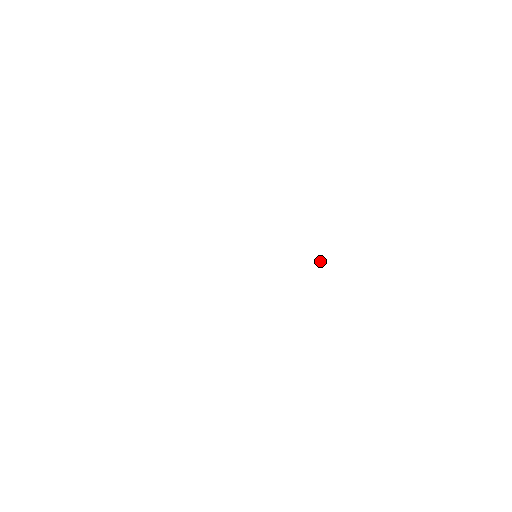
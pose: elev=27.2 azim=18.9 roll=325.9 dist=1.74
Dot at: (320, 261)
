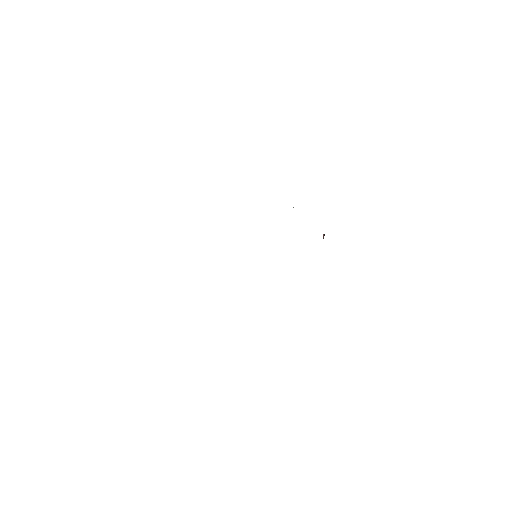
Dot at: occluded
